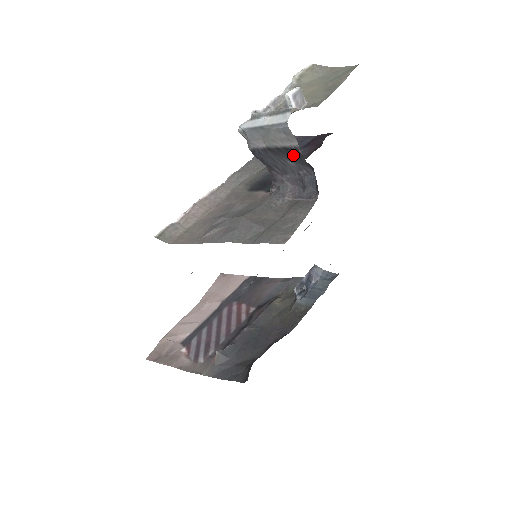
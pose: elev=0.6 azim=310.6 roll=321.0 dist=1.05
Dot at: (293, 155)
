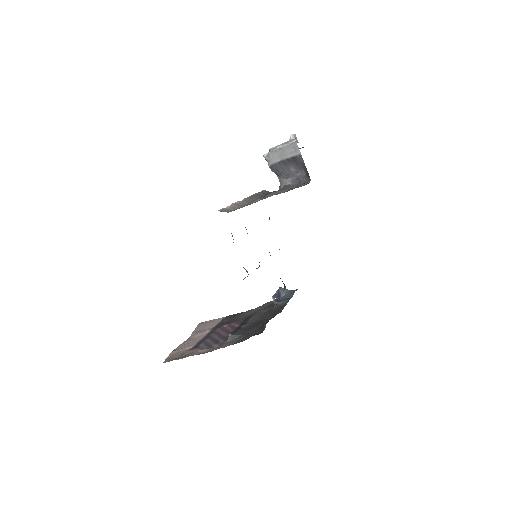
Dot at: (296, 162)
